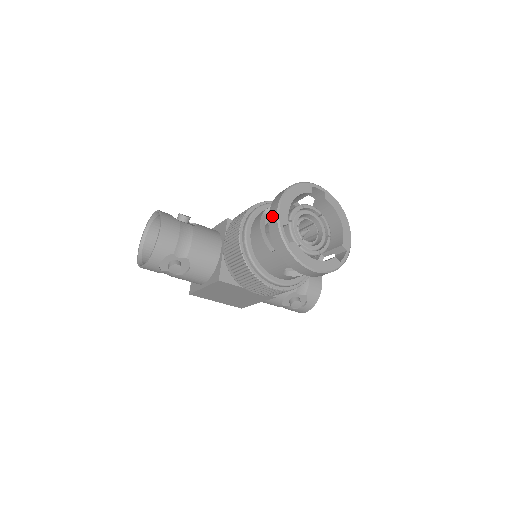
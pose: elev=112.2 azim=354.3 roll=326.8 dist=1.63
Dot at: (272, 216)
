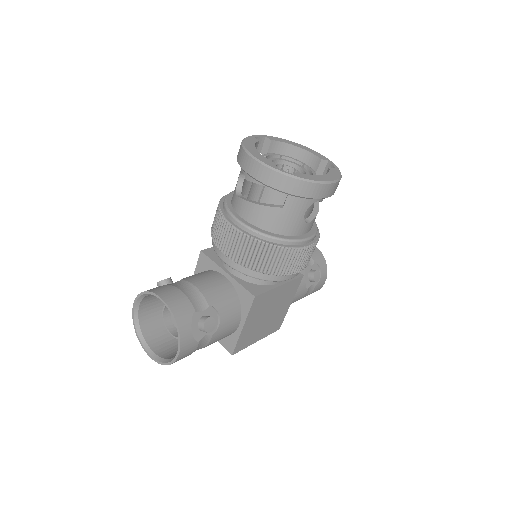
Dot at: (257, 171)
